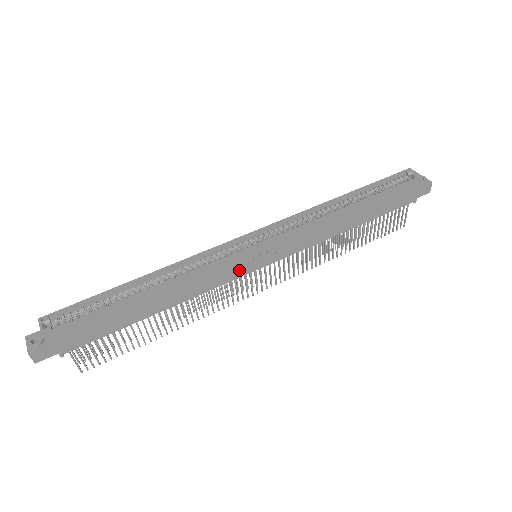
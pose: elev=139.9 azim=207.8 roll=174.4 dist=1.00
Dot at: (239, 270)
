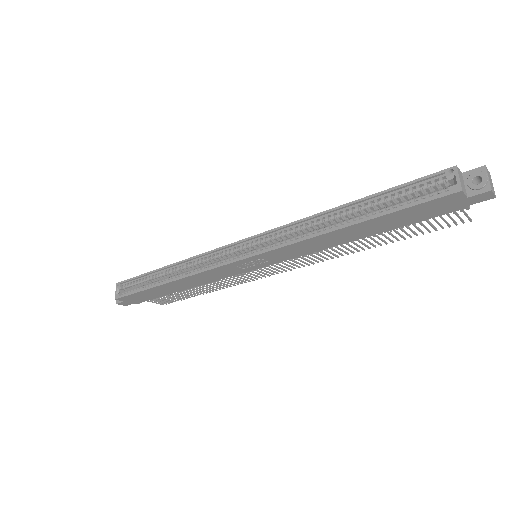
Dot at: (237, 270)
